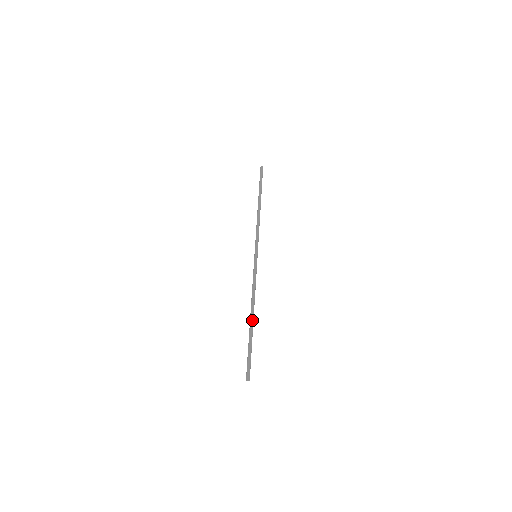
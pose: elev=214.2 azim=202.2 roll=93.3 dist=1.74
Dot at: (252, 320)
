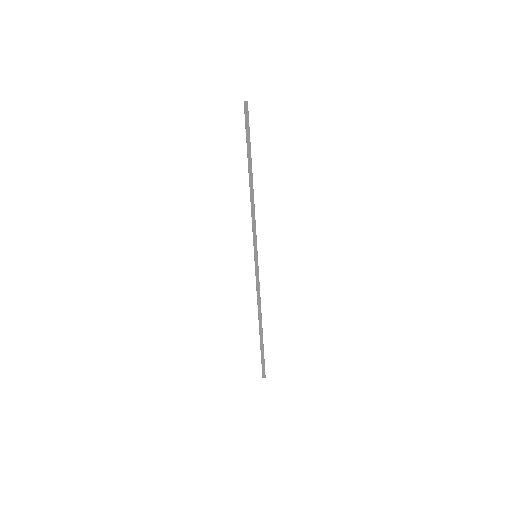
Dot at: (261, 329)
